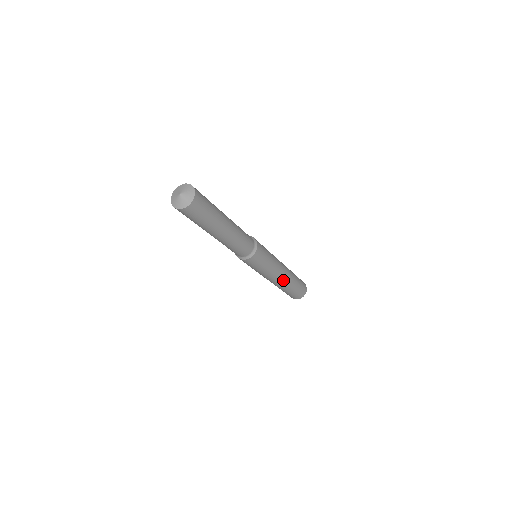
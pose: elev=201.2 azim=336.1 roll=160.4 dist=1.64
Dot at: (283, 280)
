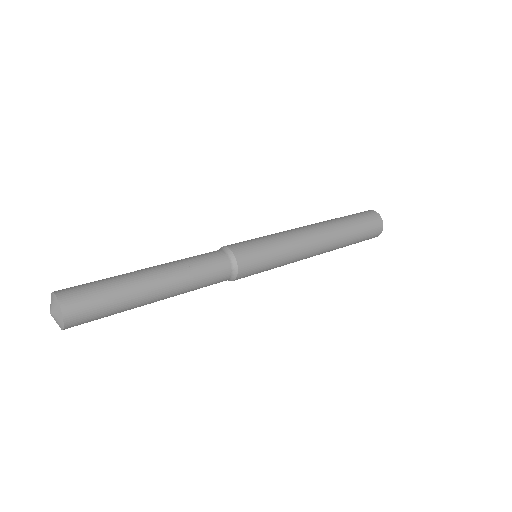
Dot at: (325, 242)
